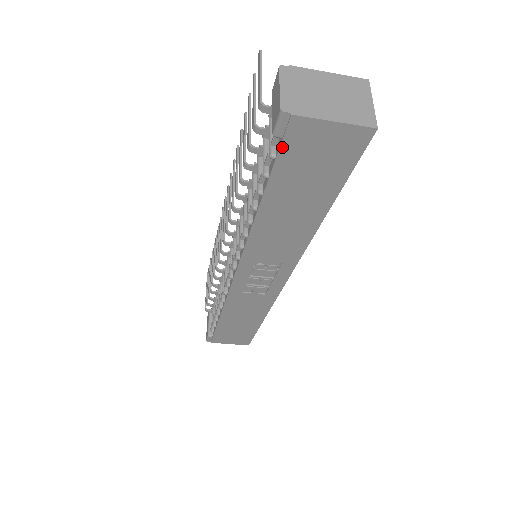
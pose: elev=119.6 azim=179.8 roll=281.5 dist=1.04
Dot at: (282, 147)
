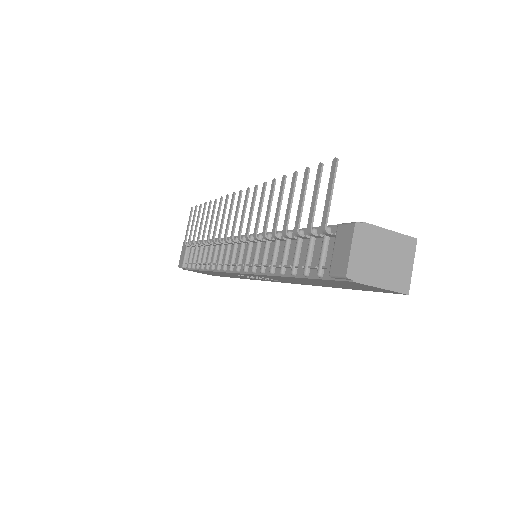
Dot at: (332, 280)
